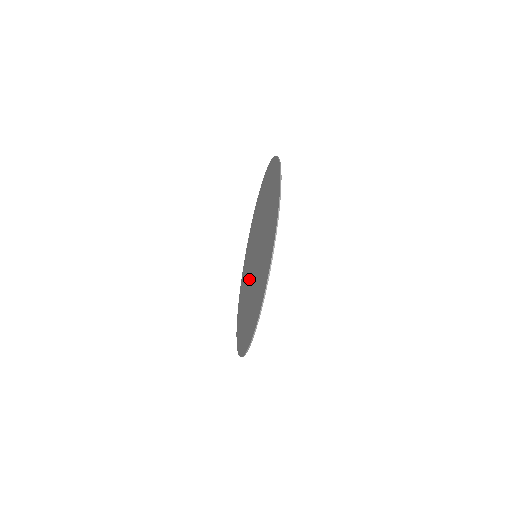
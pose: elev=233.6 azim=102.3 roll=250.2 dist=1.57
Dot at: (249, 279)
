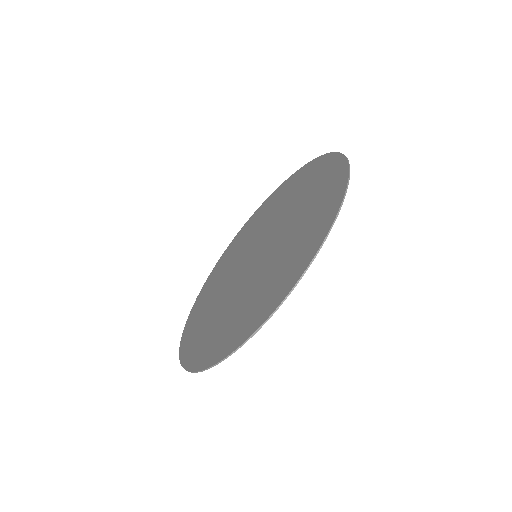
Dot at: (236, 267)
